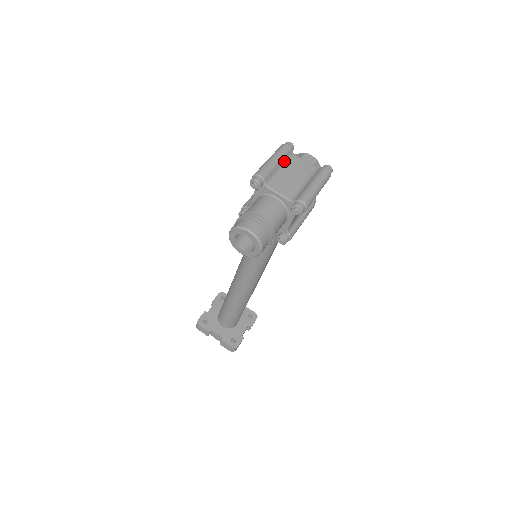
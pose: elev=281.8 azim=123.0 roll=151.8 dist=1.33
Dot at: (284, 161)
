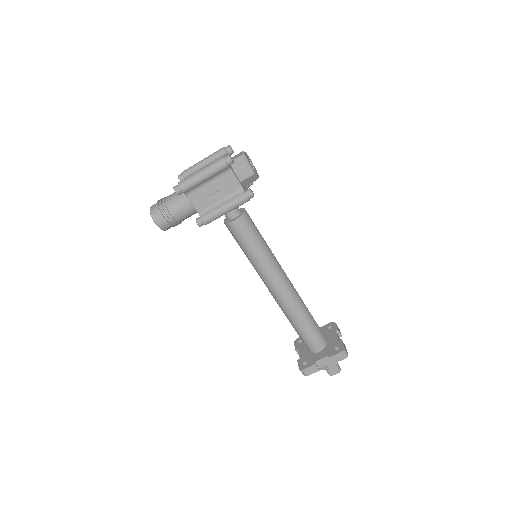
Dot at: (212, 160)
